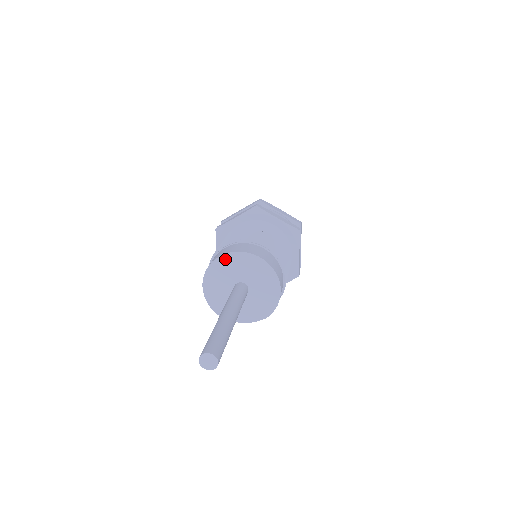
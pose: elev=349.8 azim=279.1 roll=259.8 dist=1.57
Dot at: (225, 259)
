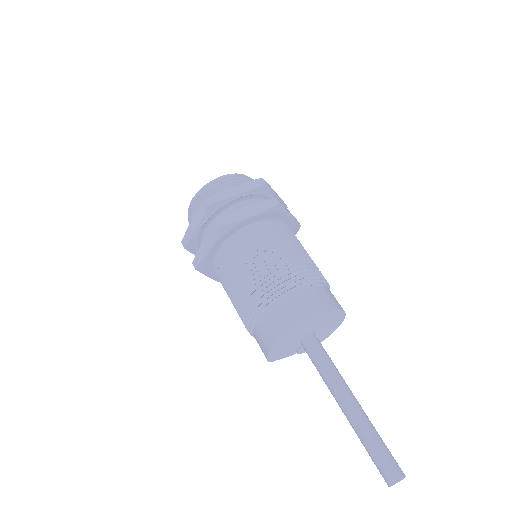
Dot at: (316, 319)
